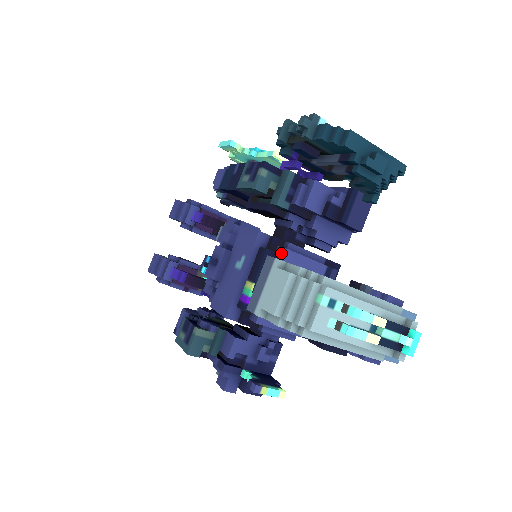
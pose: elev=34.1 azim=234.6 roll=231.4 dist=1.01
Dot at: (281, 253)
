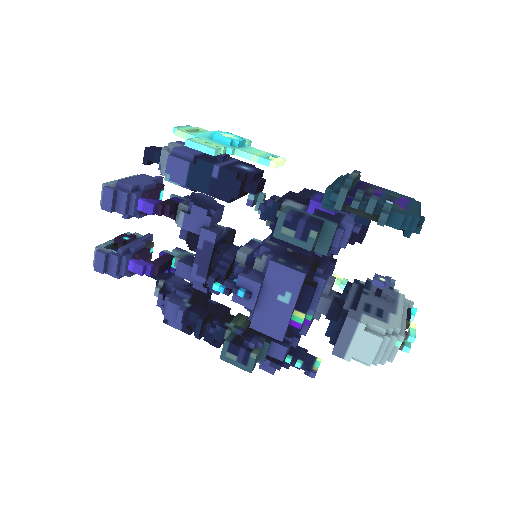
Dot at: (323, 284)
